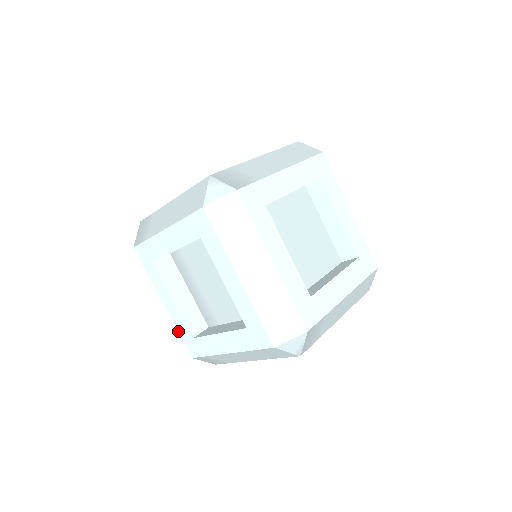
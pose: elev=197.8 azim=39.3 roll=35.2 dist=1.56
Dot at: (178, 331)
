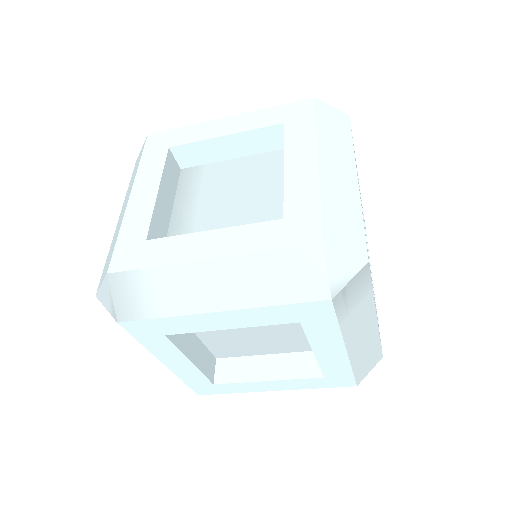
Dot at: (120, 231)
